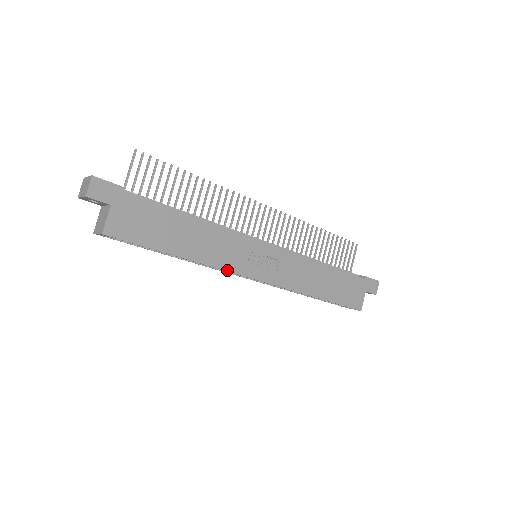
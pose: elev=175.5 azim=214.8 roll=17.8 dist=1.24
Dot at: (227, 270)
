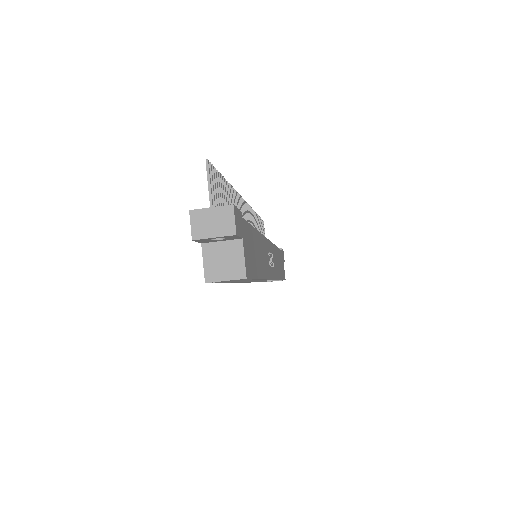
Dot at: (268, 278)
